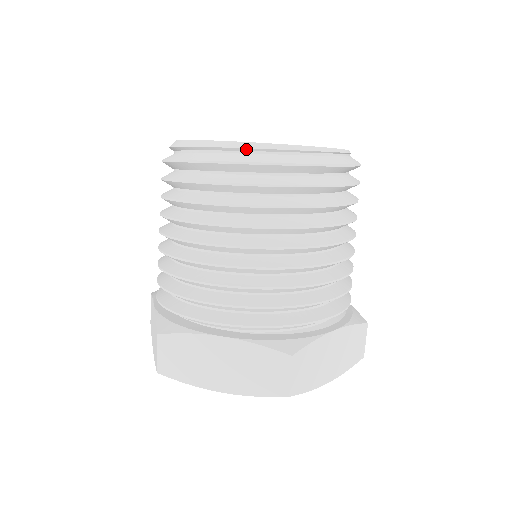
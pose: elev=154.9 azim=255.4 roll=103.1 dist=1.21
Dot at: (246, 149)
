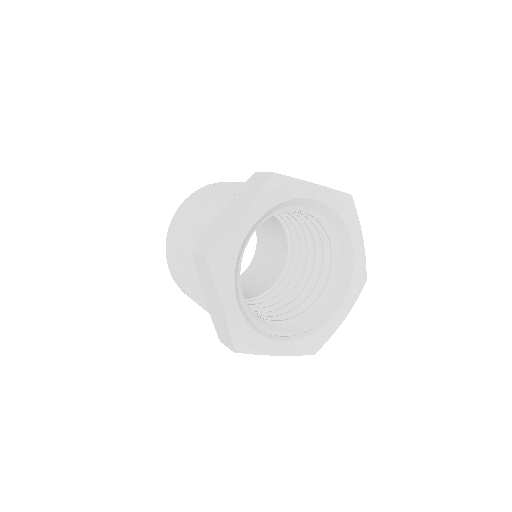
Dot at: occluded
